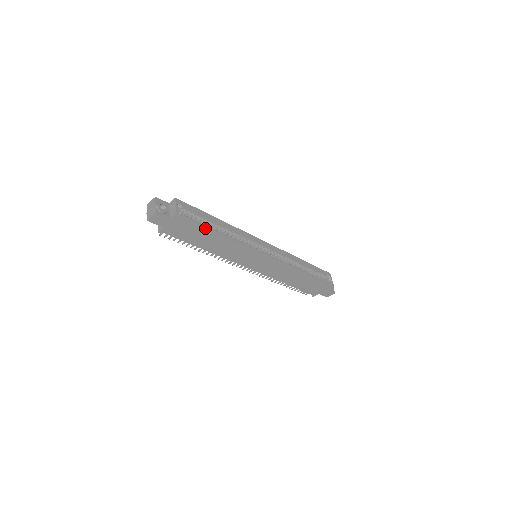
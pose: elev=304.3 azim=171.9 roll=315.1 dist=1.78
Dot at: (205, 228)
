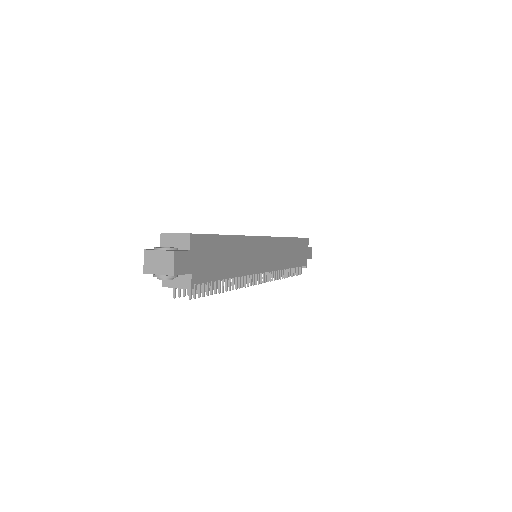
Dot at: (218, 237)
